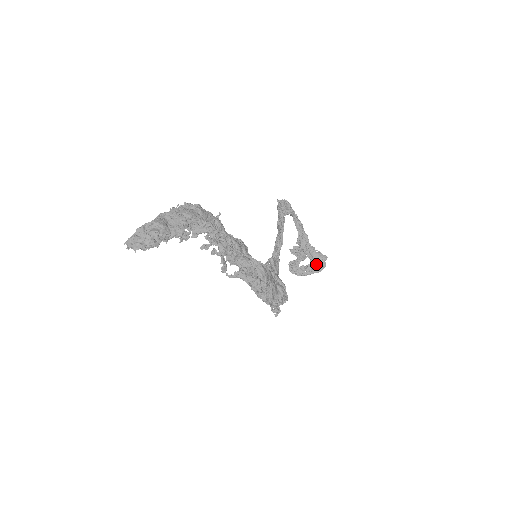
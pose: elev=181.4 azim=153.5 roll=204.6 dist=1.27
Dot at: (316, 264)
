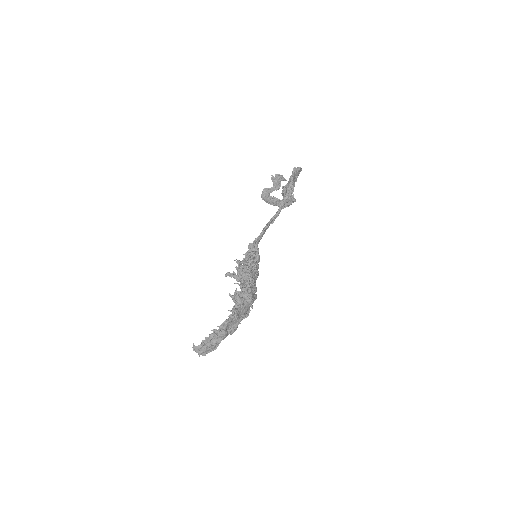
Dot at: (285, 203)
